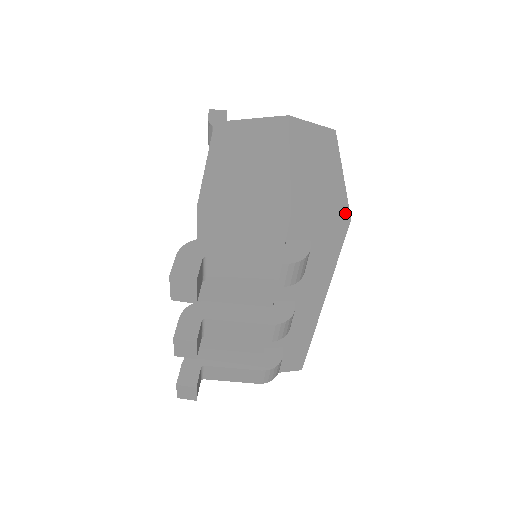
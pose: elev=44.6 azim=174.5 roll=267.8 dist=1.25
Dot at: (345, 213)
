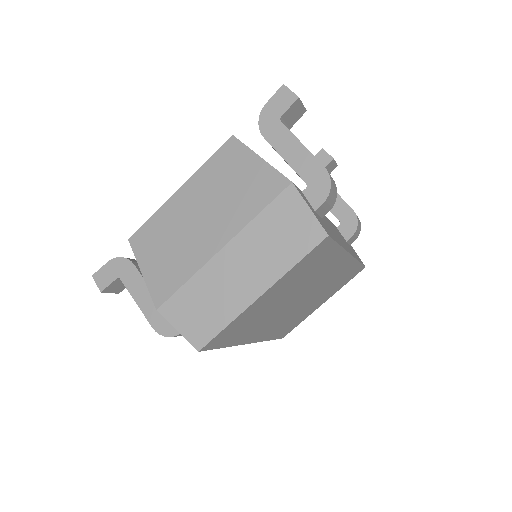
Dot at: (200, 342)
